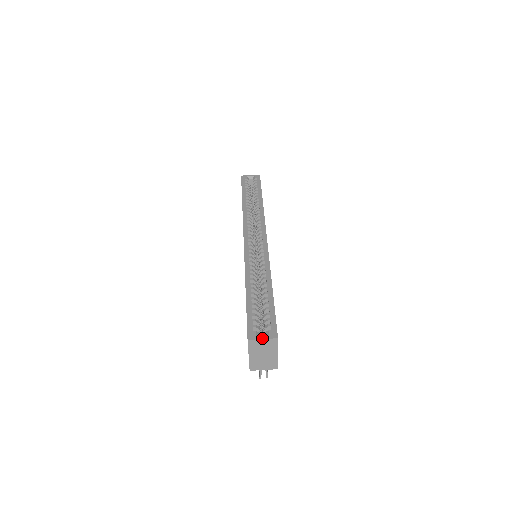
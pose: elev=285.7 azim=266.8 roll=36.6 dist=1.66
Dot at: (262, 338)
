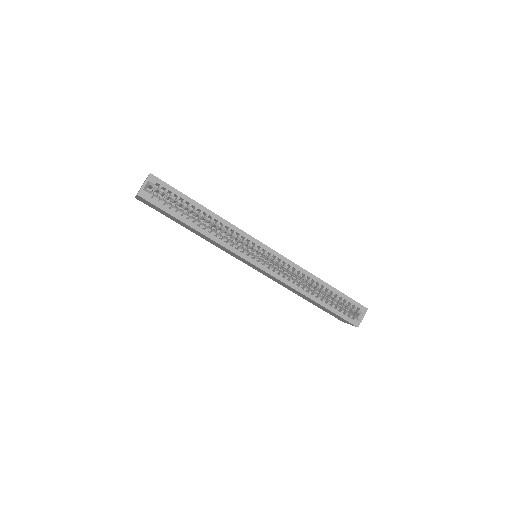
Dot at: occluded
